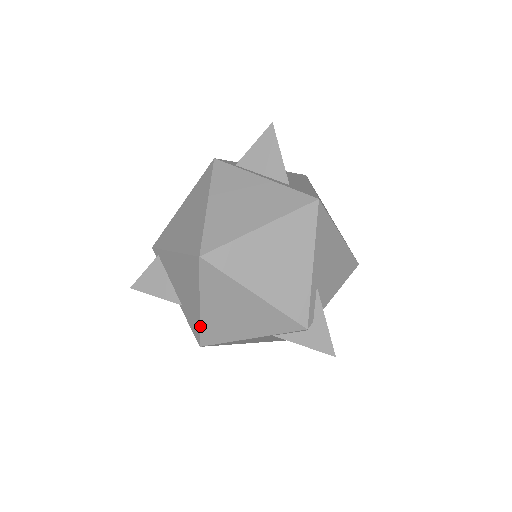
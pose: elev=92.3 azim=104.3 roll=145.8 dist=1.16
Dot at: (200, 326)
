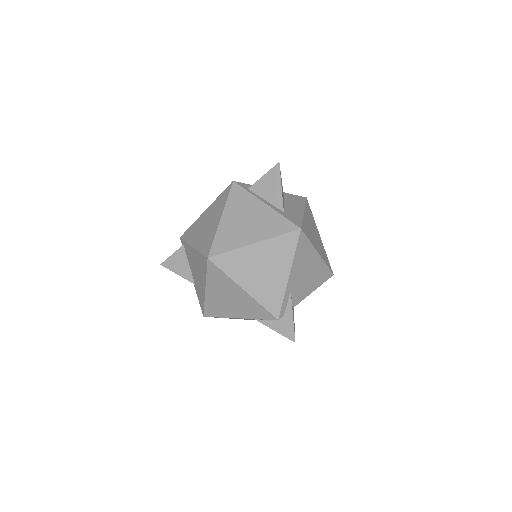
Dot at: (205, 303)
